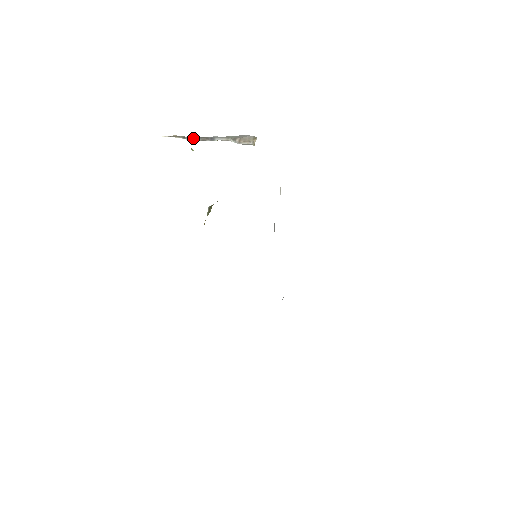
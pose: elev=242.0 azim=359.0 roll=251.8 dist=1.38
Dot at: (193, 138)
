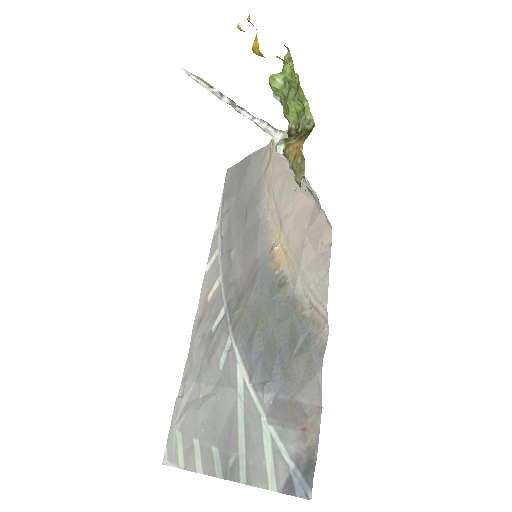
Dot at: (221, 93)
